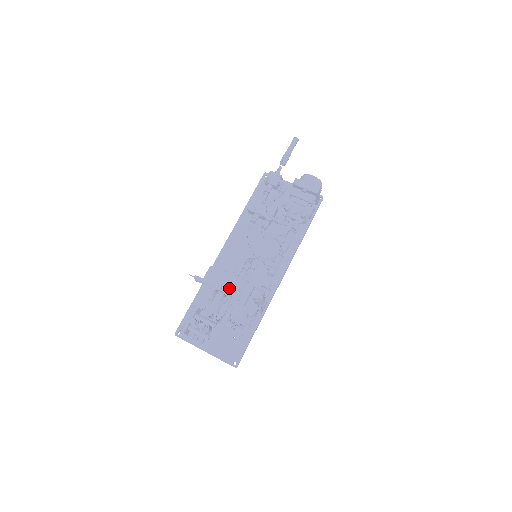
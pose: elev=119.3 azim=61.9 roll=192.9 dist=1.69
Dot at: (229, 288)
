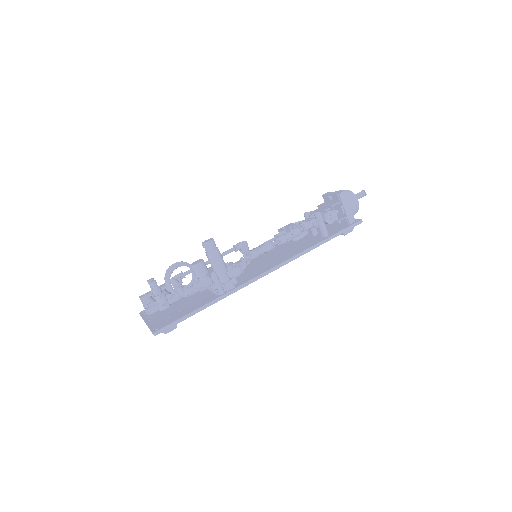
Dot at: (210, 275)
